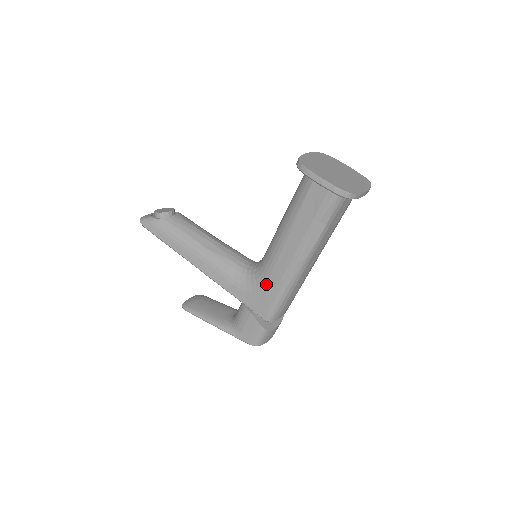
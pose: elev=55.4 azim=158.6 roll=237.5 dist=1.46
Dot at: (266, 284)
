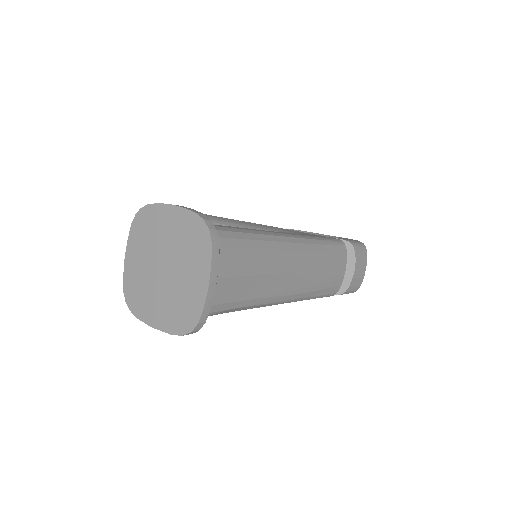
Dot at: occluded
